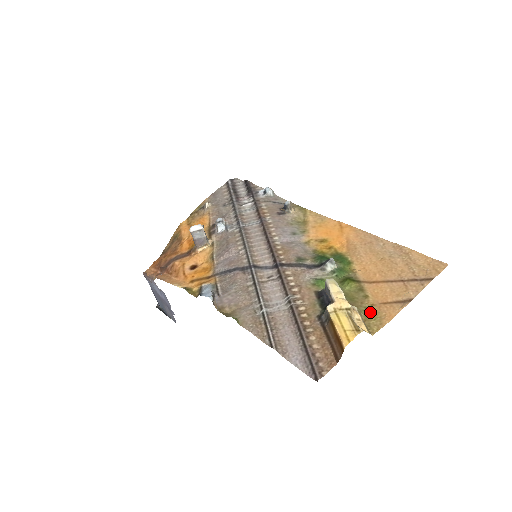
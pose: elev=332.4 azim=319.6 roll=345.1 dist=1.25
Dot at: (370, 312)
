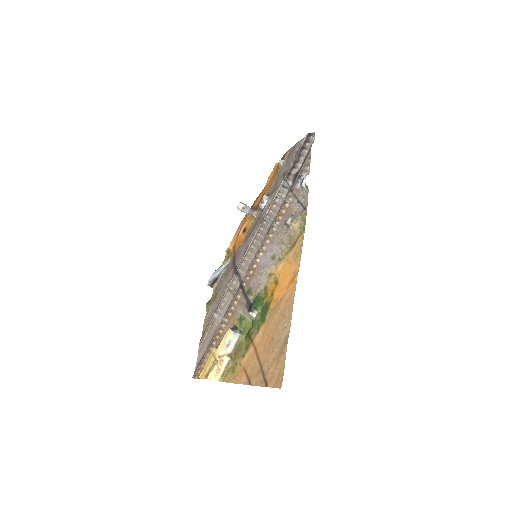
Dot at: (235, 368)
